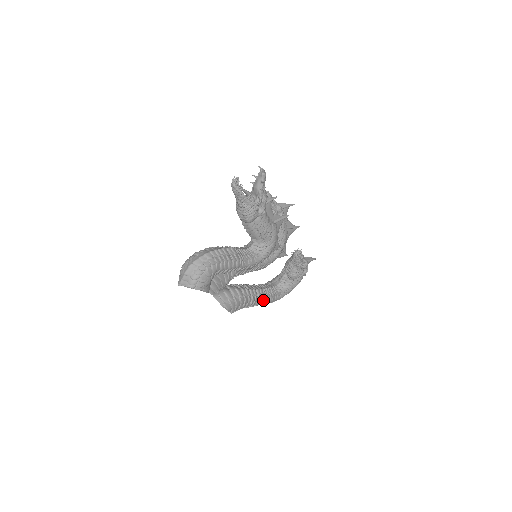
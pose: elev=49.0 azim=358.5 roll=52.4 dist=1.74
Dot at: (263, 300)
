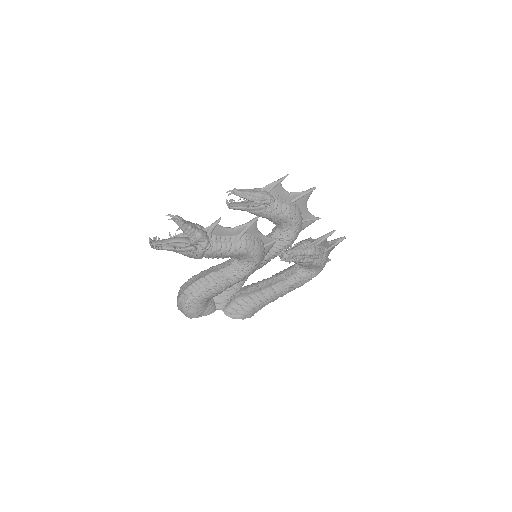
Dot at: (287, 291)
